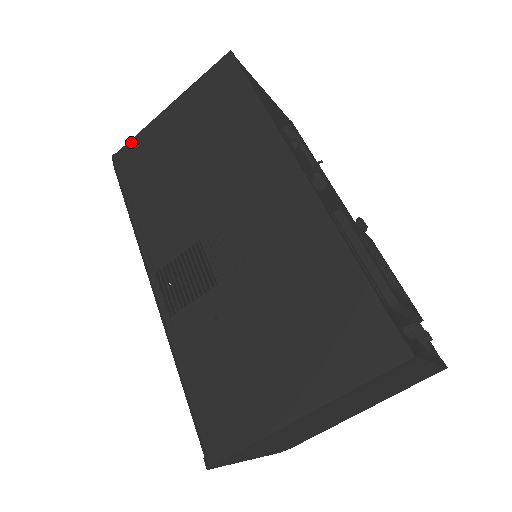
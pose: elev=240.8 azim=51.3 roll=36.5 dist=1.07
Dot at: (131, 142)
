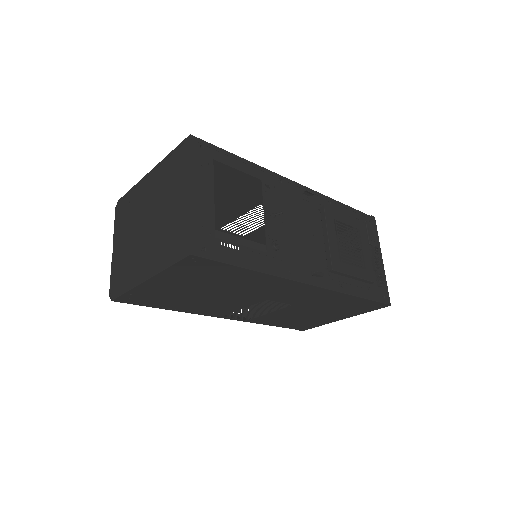
Dot at: (125, 295)
